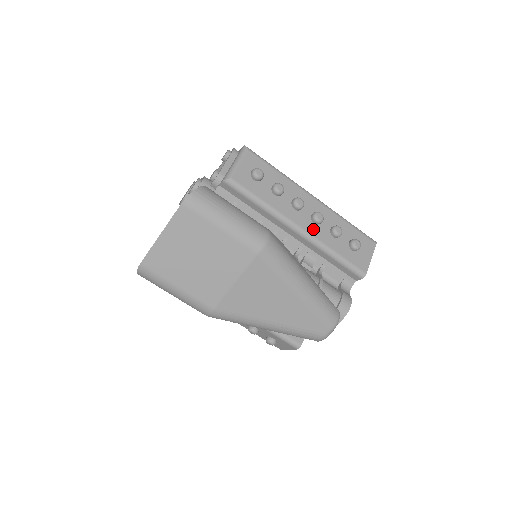
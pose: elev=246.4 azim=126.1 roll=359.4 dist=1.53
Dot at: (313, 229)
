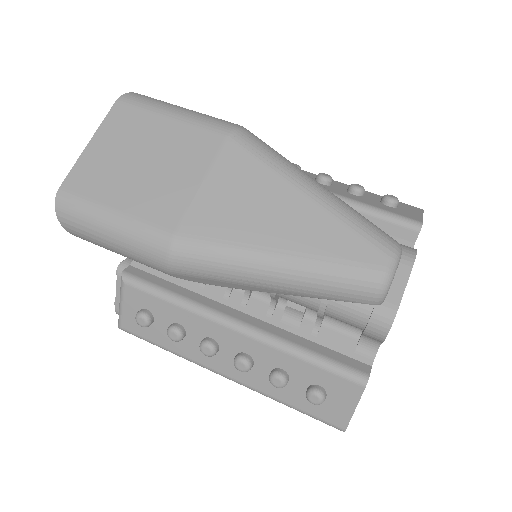
Dot at: occluded
